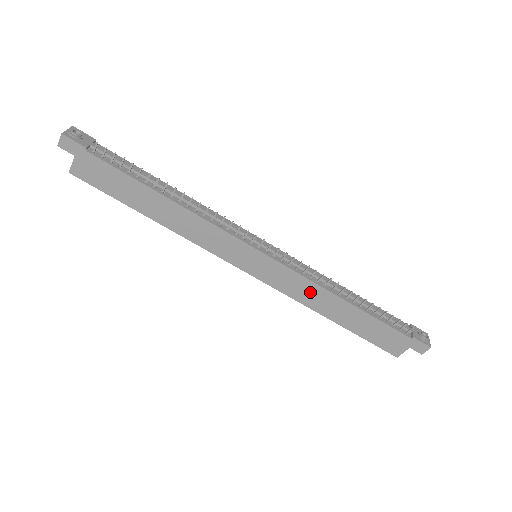
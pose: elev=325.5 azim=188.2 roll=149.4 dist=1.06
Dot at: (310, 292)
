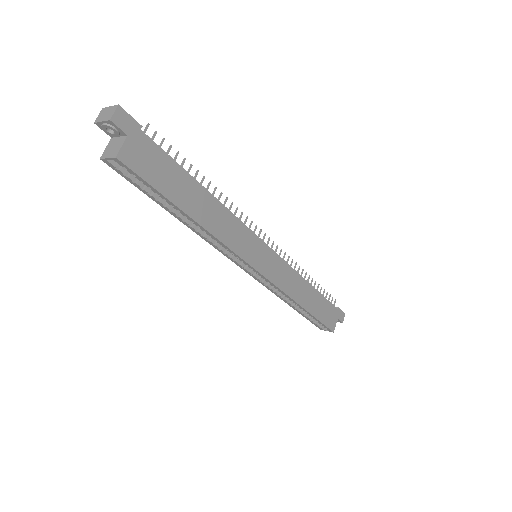
Dot at: (293, 281)
